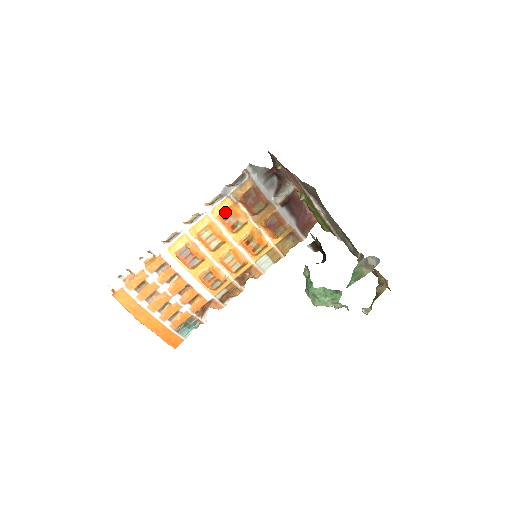
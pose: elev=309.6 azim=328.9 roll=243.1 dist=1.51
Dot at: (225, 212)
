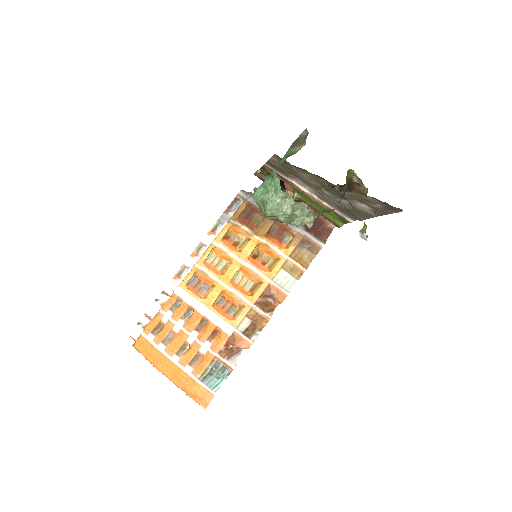
Dot at: (226, 234)
